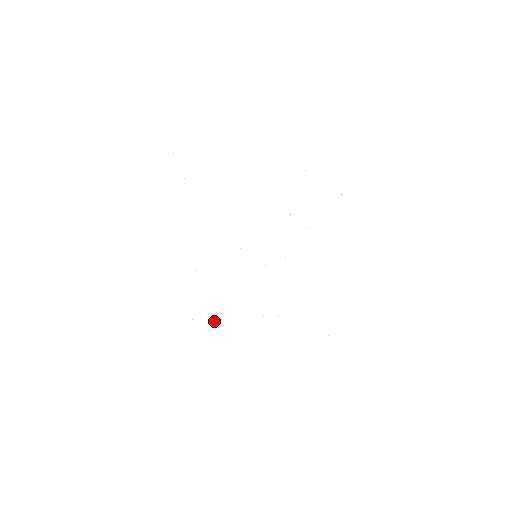
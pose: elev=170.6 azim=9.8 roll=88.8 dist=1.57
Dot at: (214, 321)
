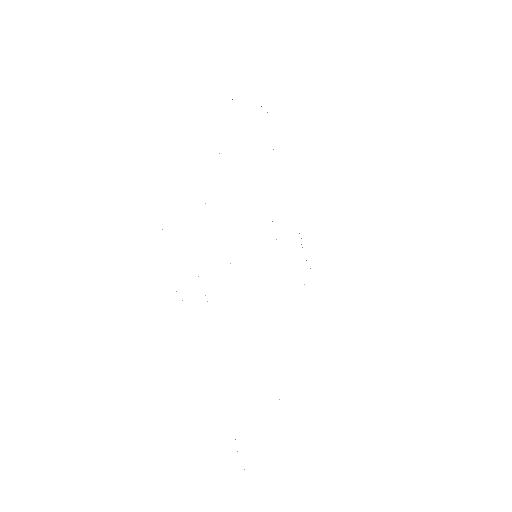
Dot at: occluded
